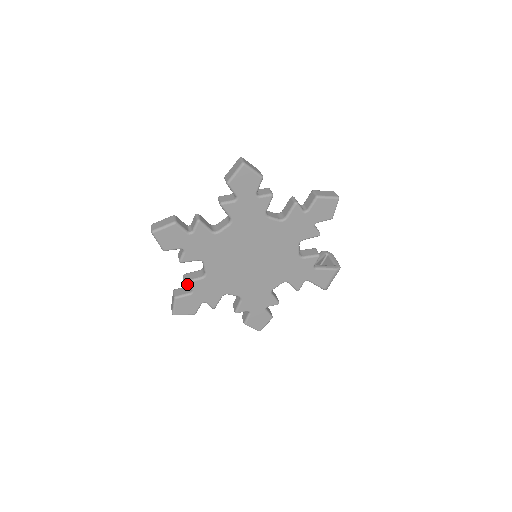
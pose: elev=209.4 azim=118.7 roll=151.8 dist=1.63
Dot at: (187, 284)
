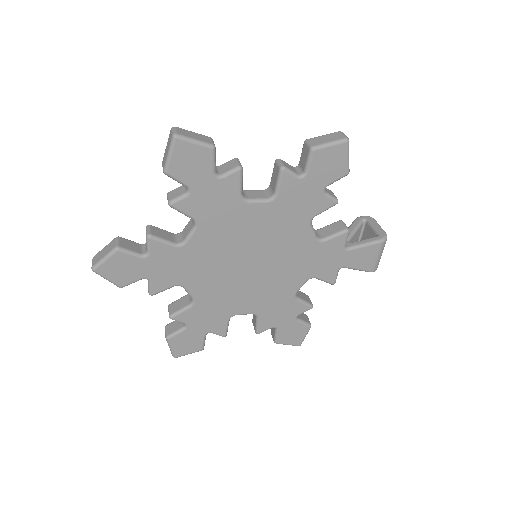
Dot at: (174, 318)
